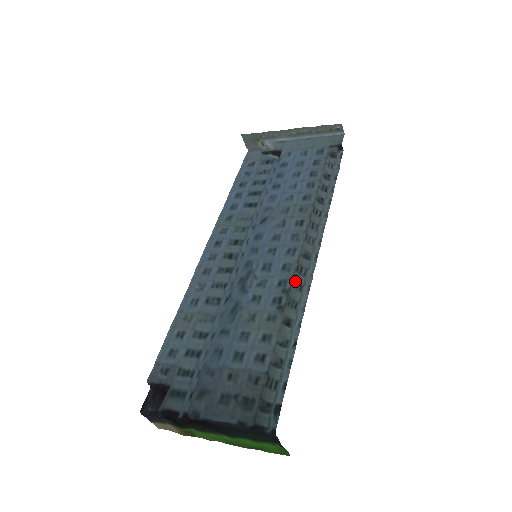
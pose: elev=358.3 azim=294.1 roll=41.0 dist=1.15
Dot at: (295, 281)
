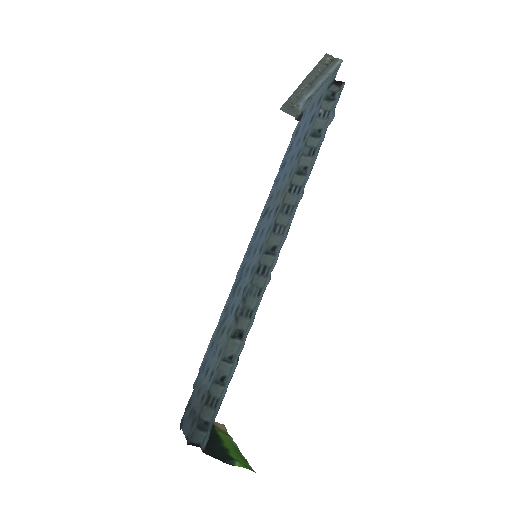
Dot at: (255, 285)
